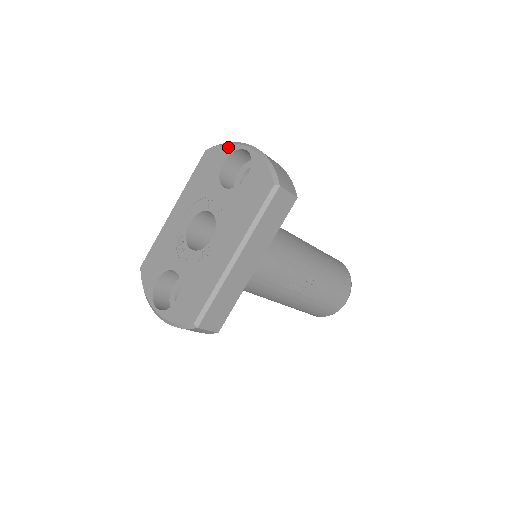
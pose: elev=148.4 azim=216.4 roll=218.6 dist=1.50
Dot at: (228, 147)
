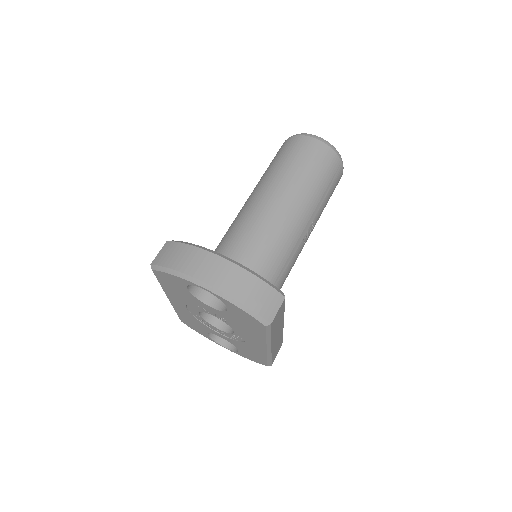
Dot at: (179, 279)
